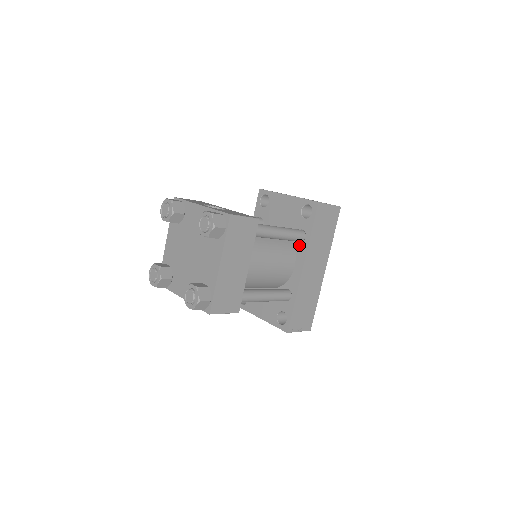
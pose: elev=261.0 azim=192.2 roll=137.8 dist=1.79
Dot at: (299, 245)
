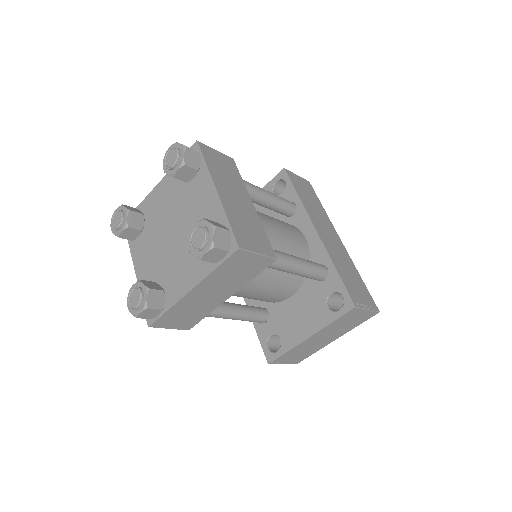
Dot at: (295, 218)
